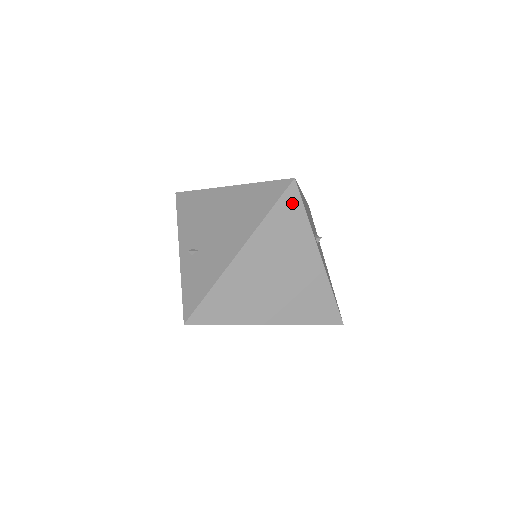
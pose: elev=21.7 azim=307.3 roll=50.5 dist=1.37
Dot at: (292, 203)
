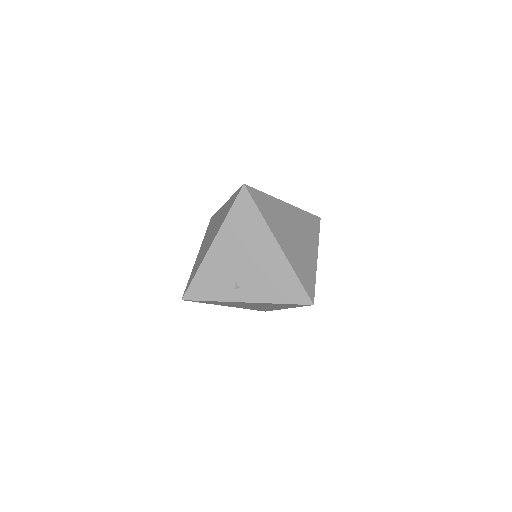
Dot at: (316, 222)
